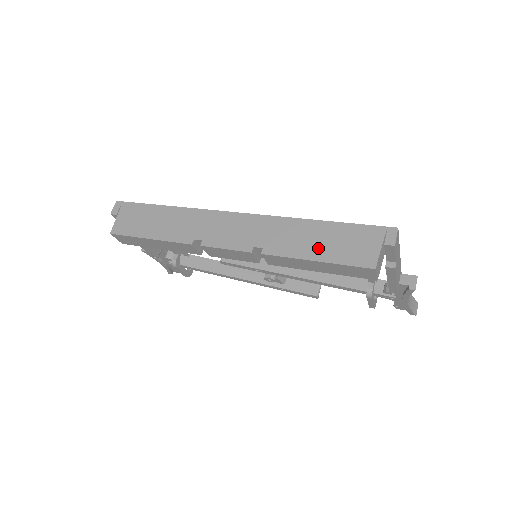
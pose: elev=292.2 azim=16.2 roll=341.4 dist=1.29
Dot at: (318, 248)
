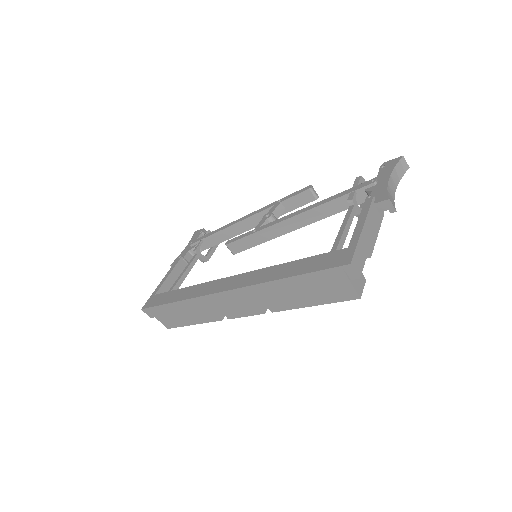
Dot at: (306, 298)
